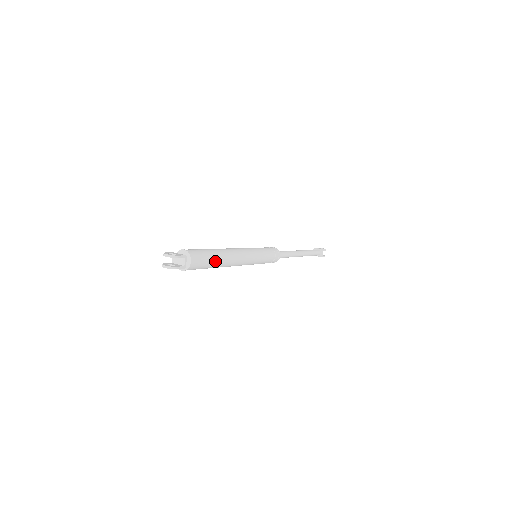
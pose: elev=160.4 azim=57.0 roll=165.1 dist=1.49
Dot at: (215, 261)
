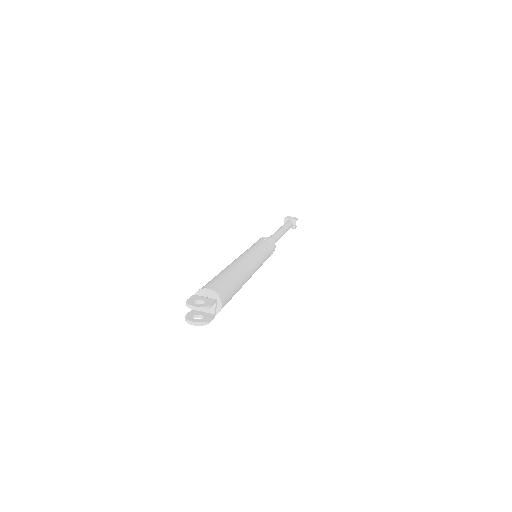
Dot at: (237, 289)
